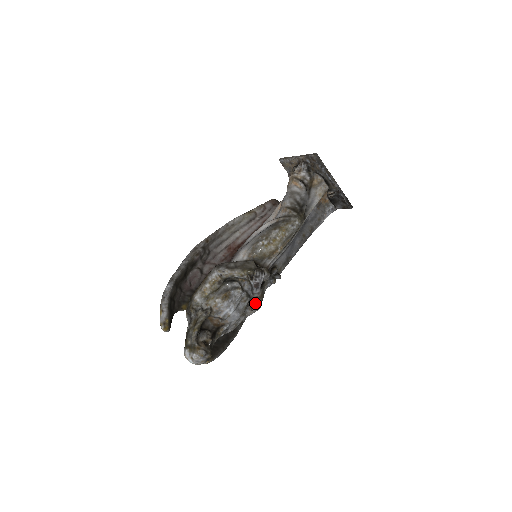
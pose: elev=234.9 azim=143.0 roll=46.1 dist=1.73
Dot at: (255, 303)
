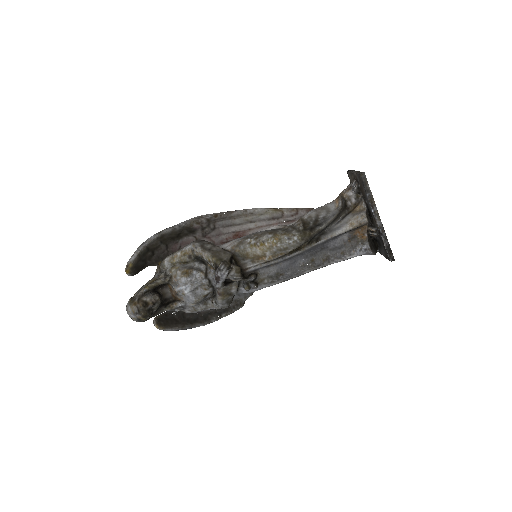
Dot at: (217, 298)
